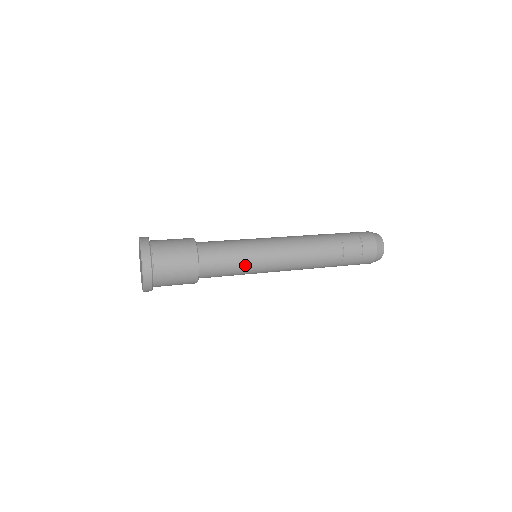
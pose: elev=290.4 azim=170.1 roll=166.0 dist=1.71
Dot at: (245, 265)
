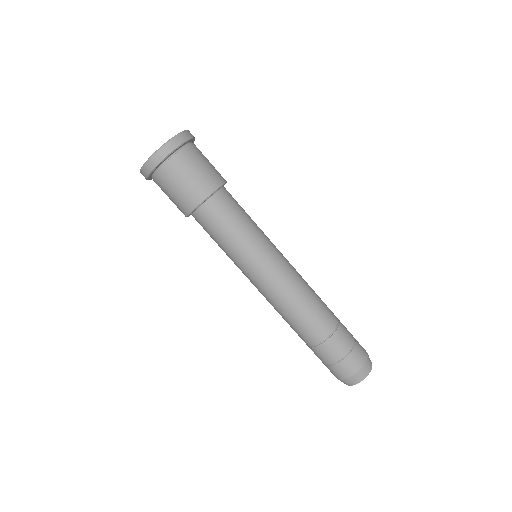
Dot at: (231, 254)
